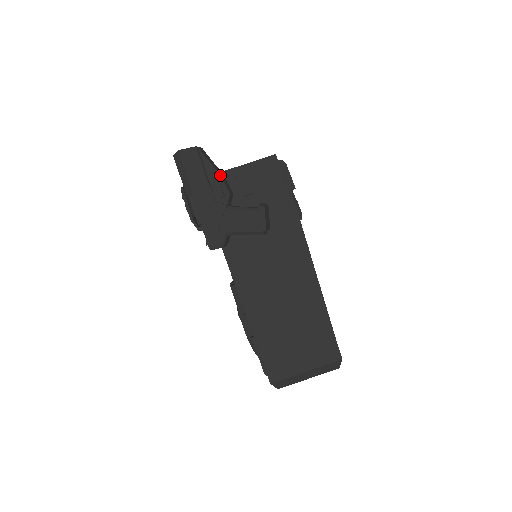
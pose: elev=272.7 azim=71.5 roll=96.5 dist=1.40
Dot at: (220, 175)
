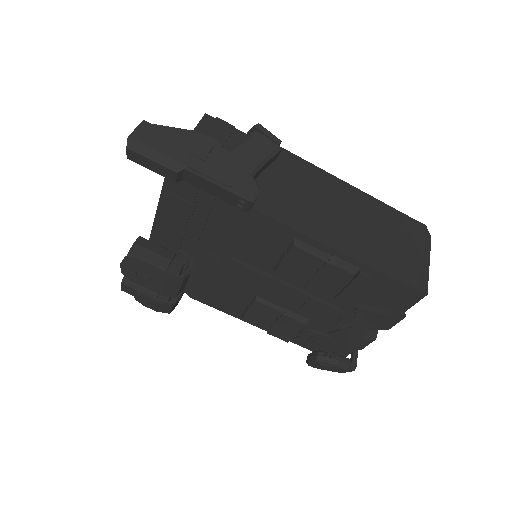
Dot at: (191, 131)
